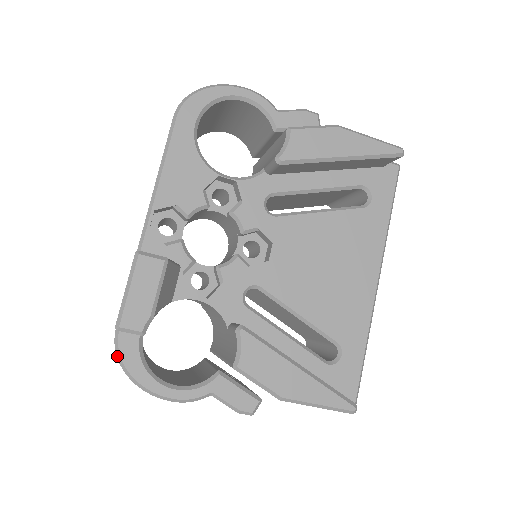
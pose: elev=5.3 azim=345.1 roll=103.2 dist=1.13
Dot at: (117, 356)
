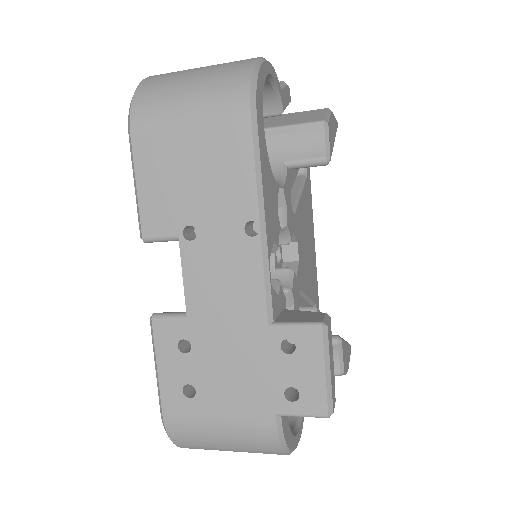
Dot at: (281, 445)
